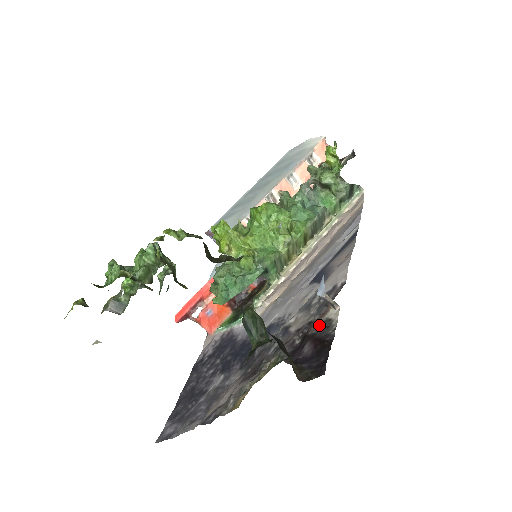
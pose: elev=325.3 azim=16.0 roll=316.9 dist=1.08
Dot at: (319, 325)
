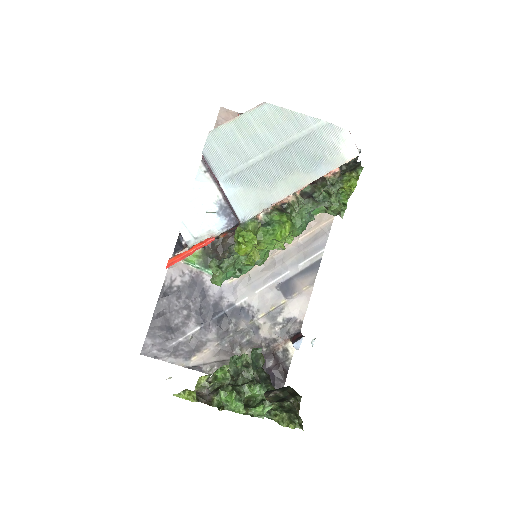
Dot at: (281, 350)
